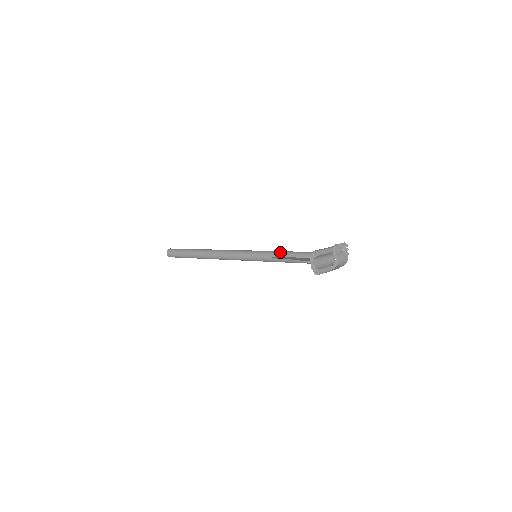
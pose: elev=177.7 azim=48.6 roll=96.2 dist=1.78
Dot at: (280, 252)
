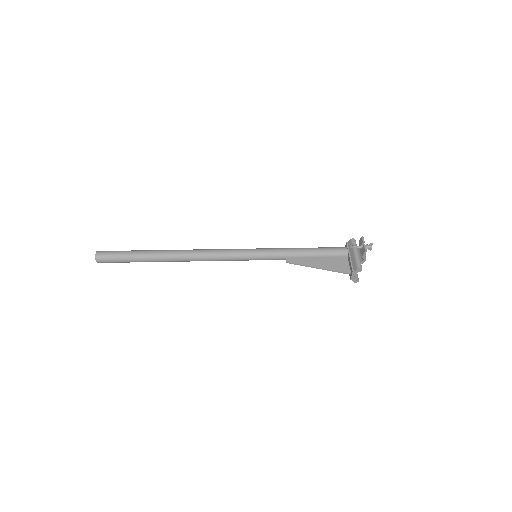
Dot at: (292, 253)
